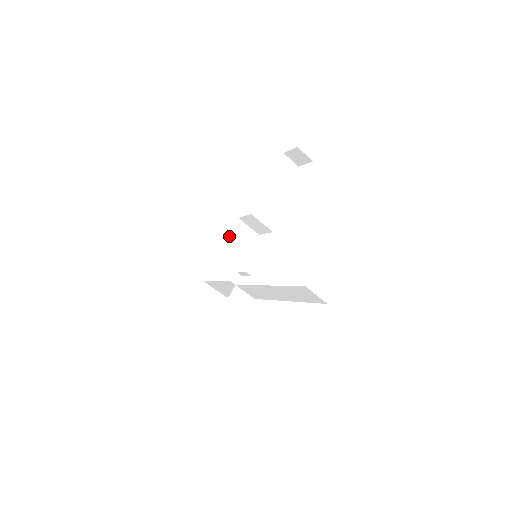
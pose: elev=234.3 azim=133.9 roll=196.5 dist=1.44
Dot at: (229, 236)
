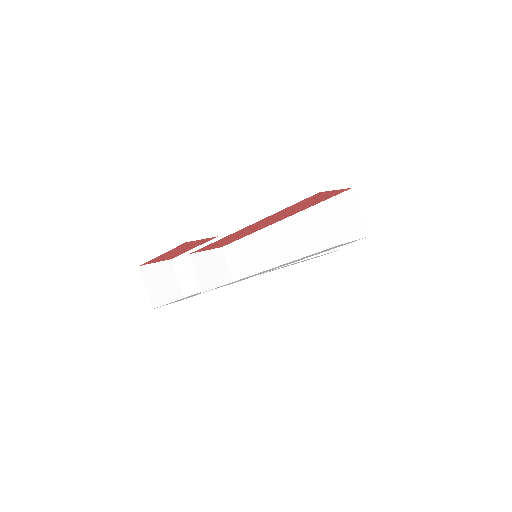
Dot at: occluded
